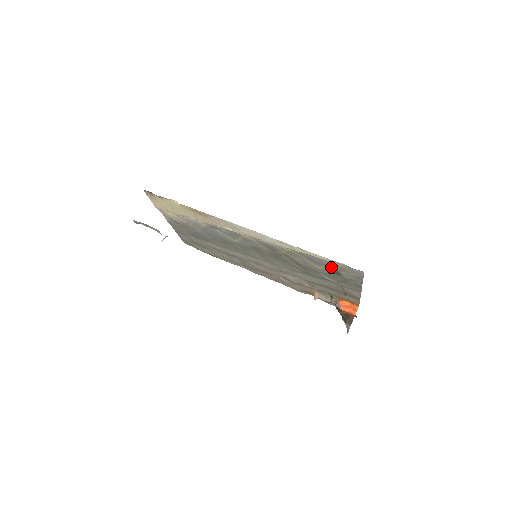
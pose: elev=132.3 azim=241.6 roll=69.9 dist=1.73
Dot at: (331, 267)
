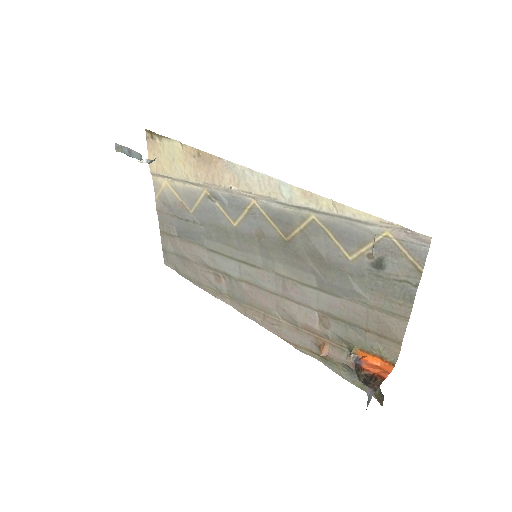
Dot at: (372, 248)
